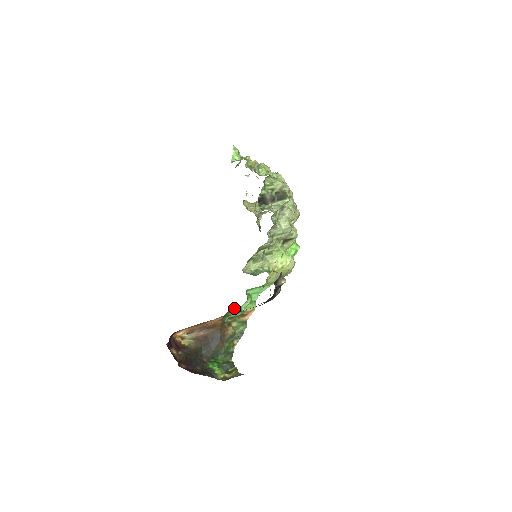
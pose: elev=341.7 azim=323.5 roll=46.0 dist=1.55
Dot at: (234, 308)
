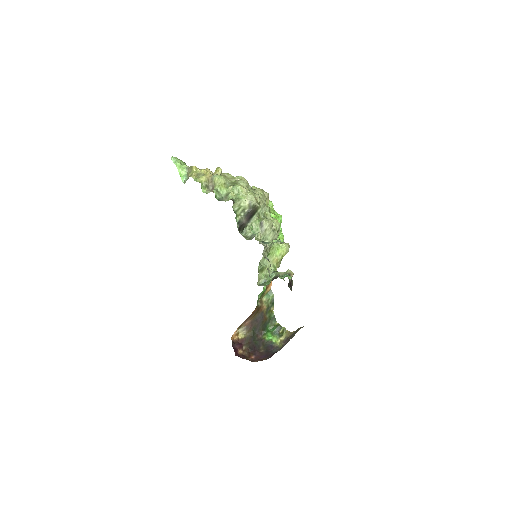
Dot at: (259, 294)
